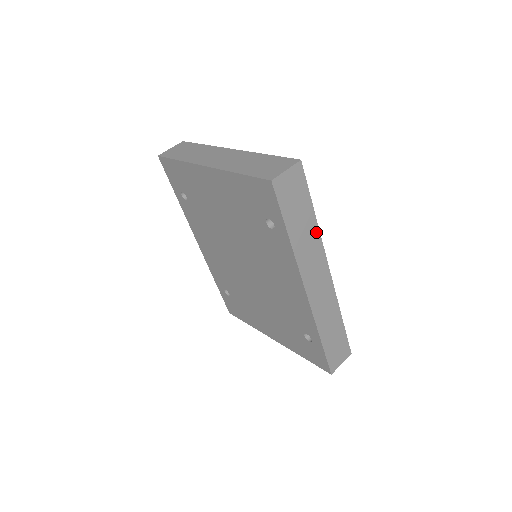
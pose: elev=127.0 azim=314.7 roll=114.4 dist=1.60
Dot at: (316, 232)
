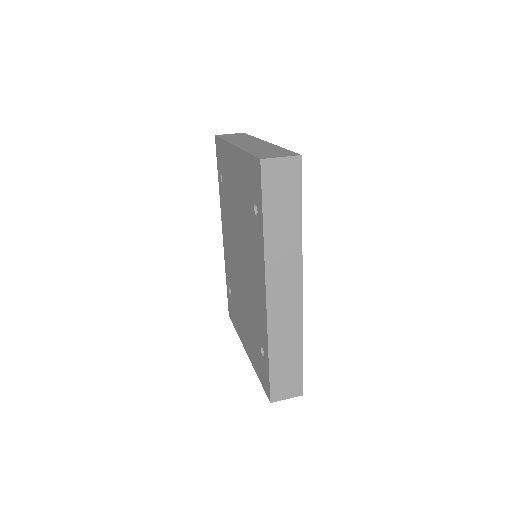
Dot at: (298, 237)
